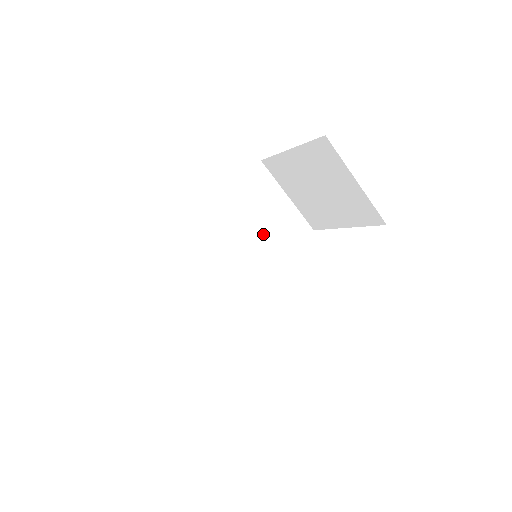
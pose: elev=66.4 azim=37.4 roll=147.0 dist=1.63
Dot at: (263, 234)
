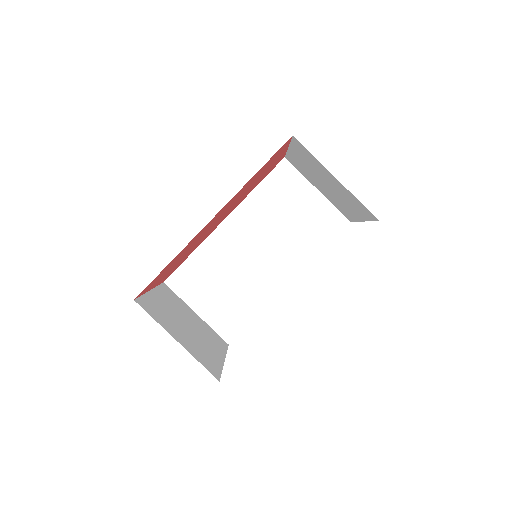
Dot at: (290, 230)
